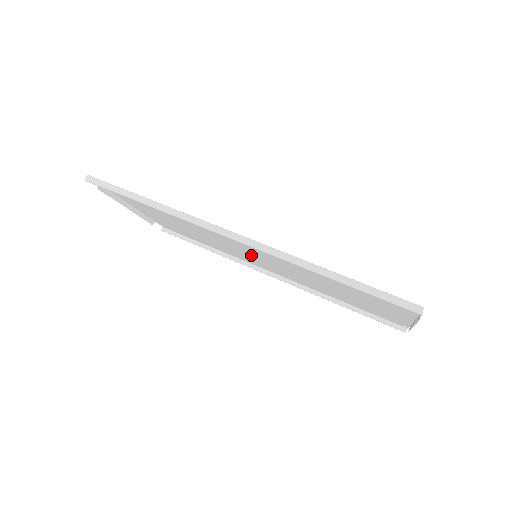
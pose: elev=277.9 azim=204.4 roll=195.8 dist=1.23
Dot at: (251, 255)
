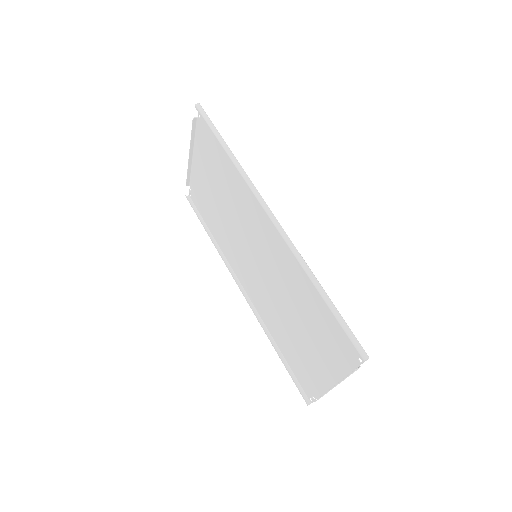
Dot at: (251, 254)
